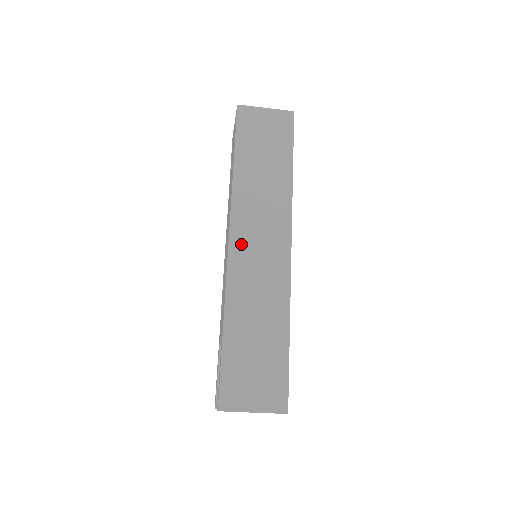
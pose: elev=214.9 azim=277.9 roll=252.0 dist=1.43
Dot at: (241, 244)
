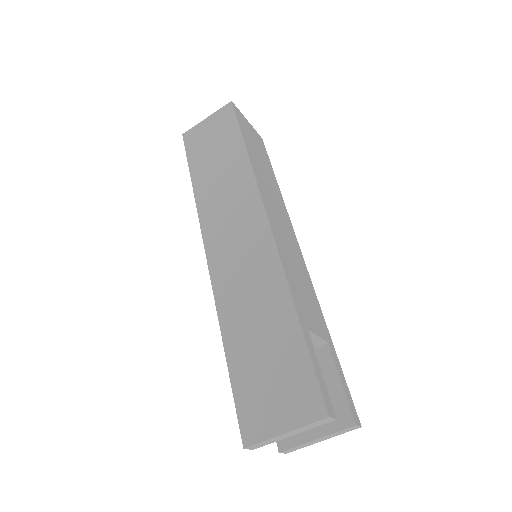
Dot at: (218, 250)
